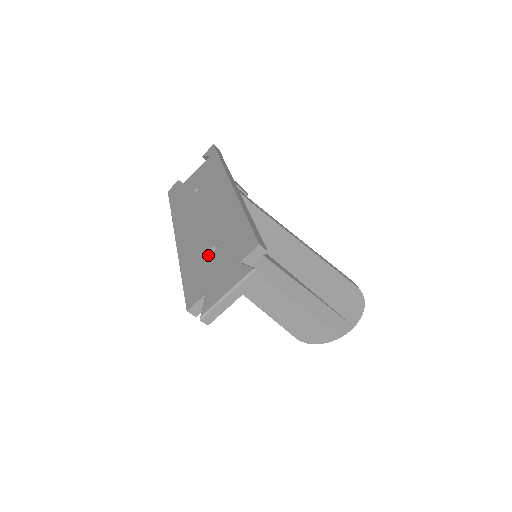
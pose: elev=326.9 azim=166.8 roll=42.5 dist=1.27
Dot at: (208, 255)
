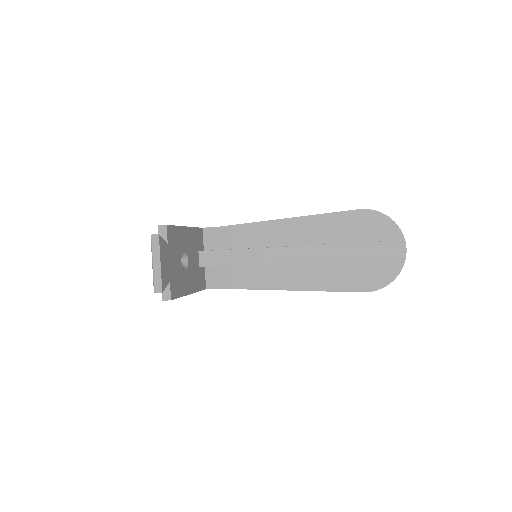
Dot at: occluded
